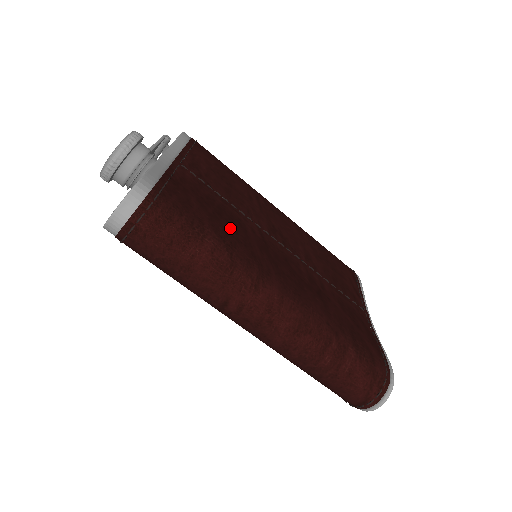
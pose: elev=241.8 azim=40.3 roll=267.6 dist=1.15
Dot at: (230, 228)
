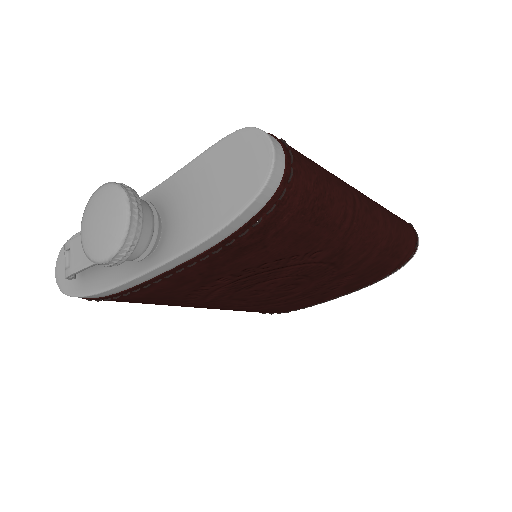
Dot at: occluded
